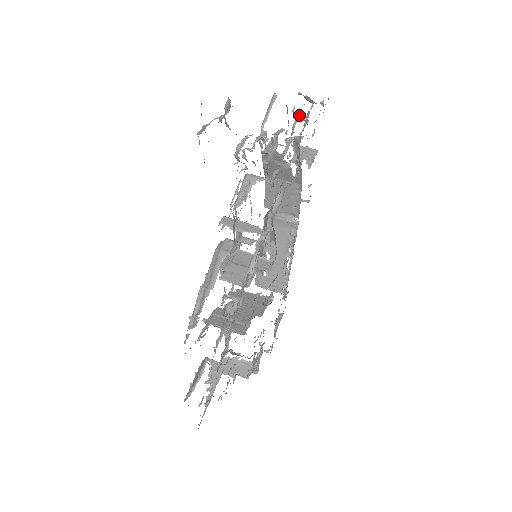
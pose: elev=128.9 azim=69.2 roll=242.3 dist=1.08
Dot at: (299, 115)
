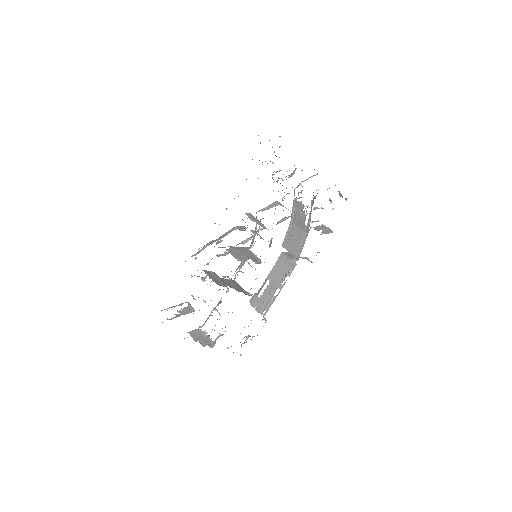
Dot at: (329, 198)
